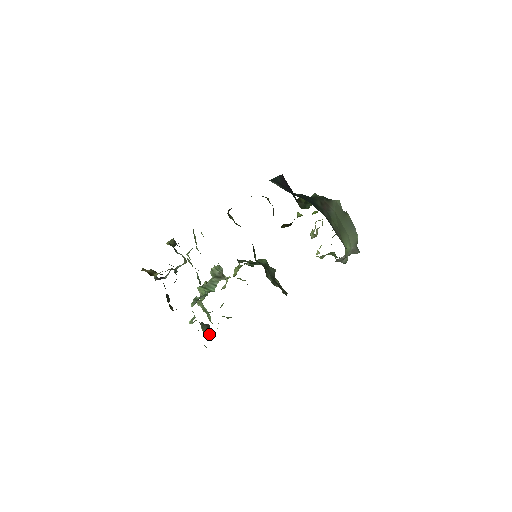
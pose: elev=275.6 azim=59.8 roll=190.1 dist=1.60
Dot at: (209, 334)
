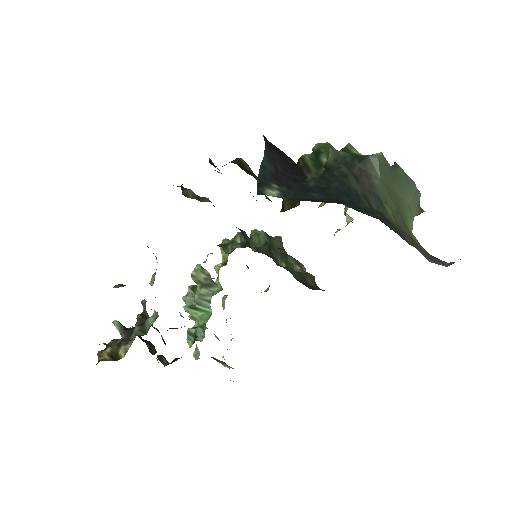
Dot at: occluded
